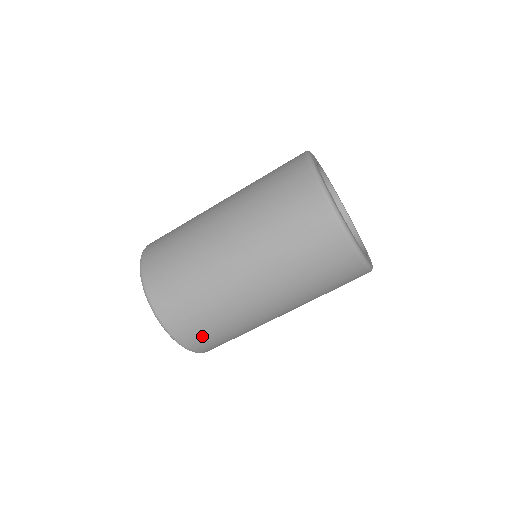
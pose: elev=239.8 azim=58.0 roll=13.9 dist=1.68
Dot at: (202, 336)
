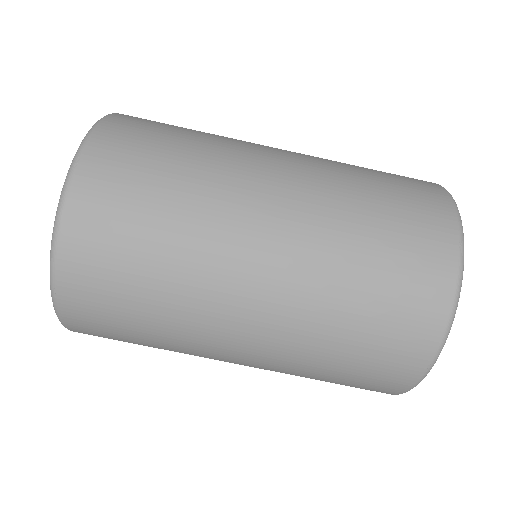
Dot at: (103, 323)
